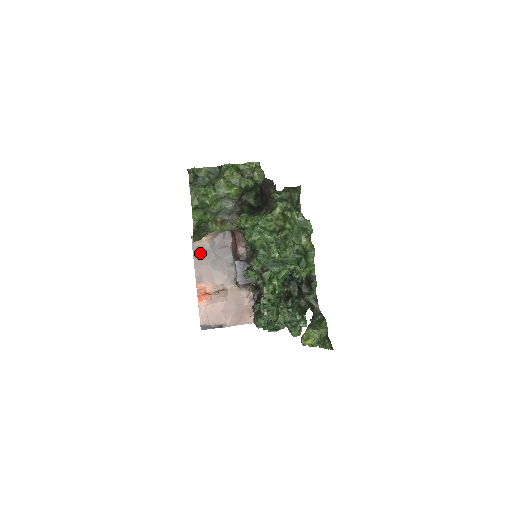
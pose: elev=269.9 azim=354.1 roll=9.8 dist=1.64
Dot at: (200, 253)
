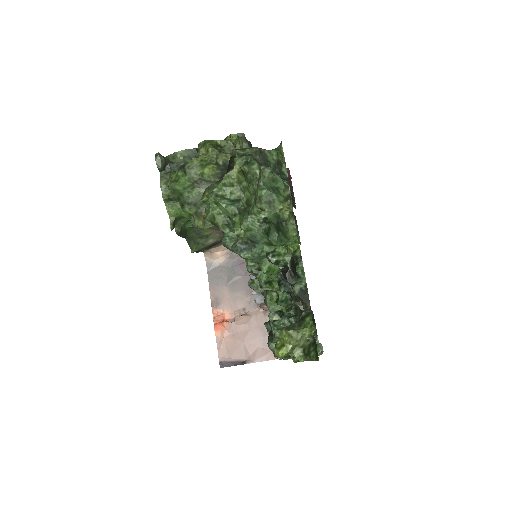
Dot at: (216, 272)
